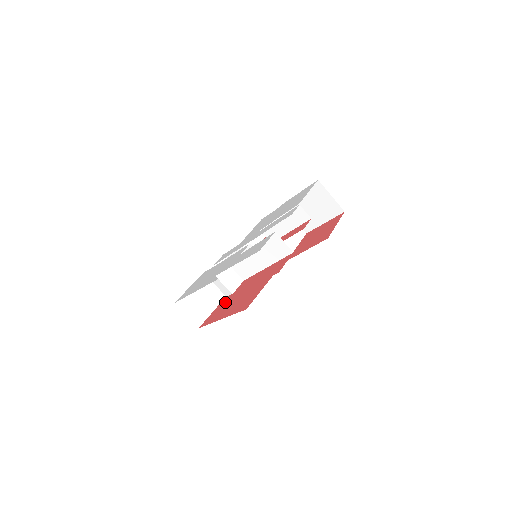
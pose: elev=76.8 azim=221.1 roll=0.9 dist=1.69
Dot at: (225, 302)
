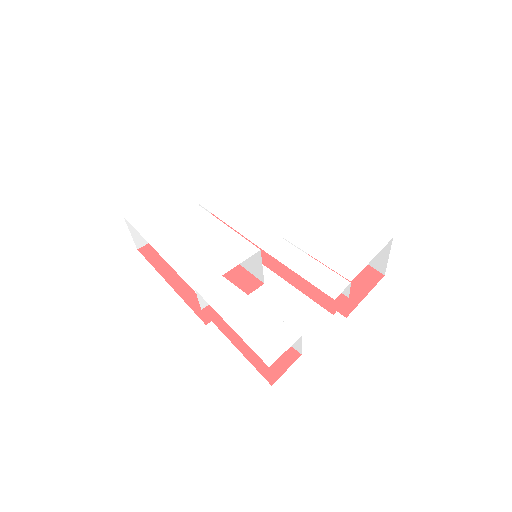
Dot at: occluded
